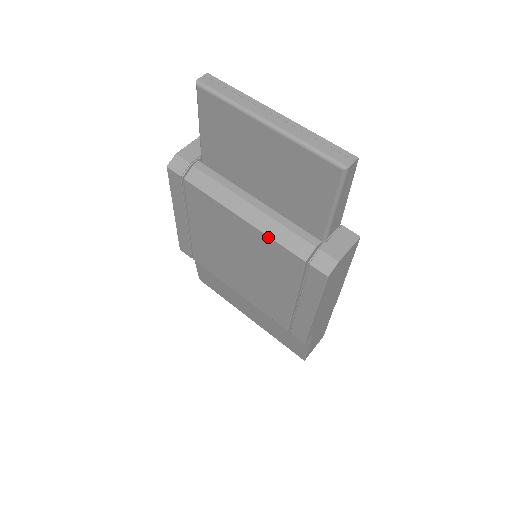
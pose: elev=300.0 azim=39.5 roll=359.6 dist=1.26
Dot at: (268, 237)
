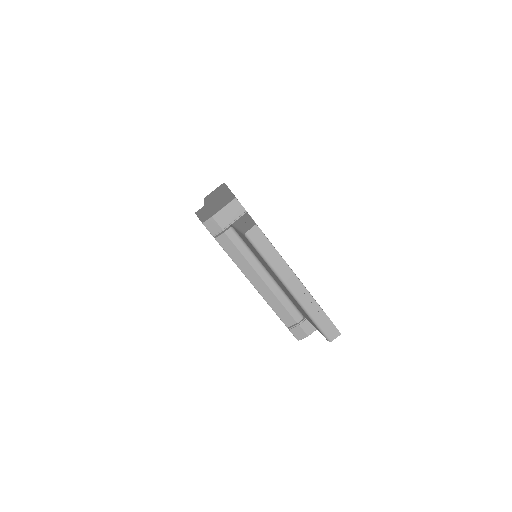
Dot at: (268, 304)
